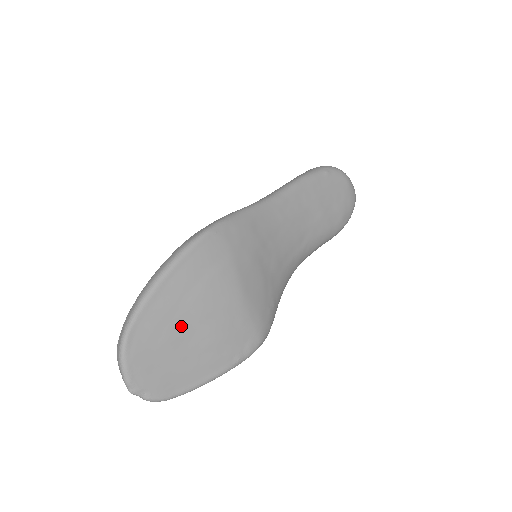
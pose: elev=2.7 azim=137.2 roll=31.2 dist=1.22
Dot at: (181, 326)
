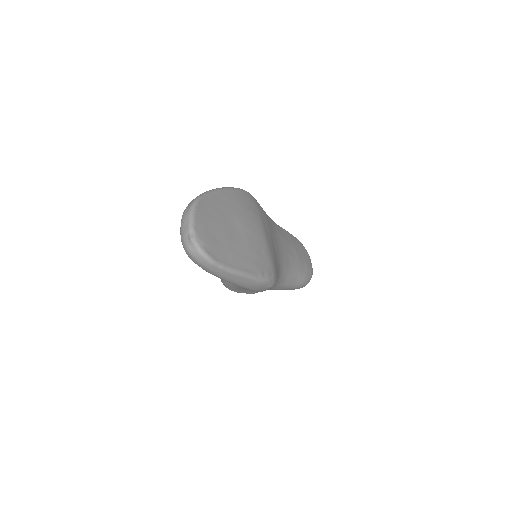
Dot at: (230, 222)
